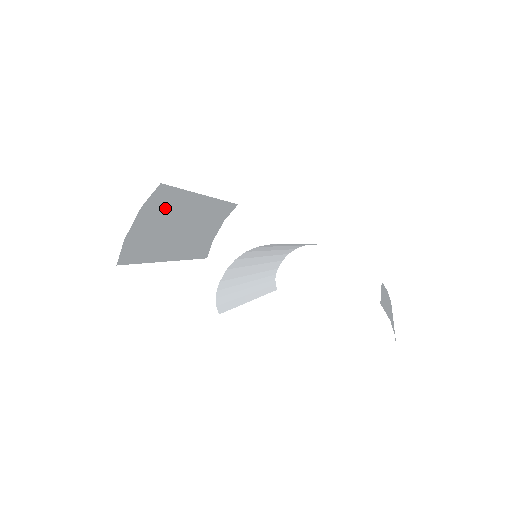
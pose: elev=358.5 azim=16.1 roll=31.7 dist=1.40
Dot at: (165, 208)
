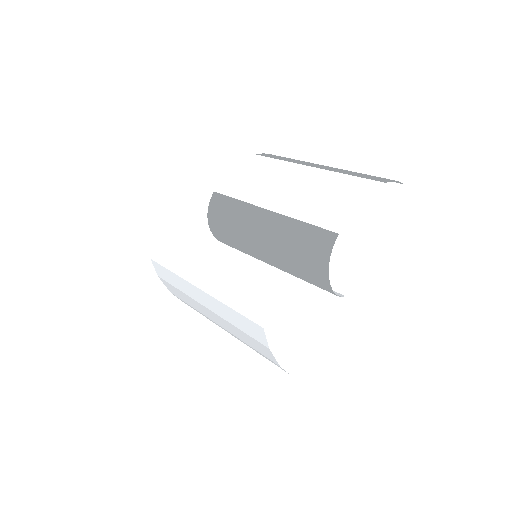
Dot at: (241, 329)
